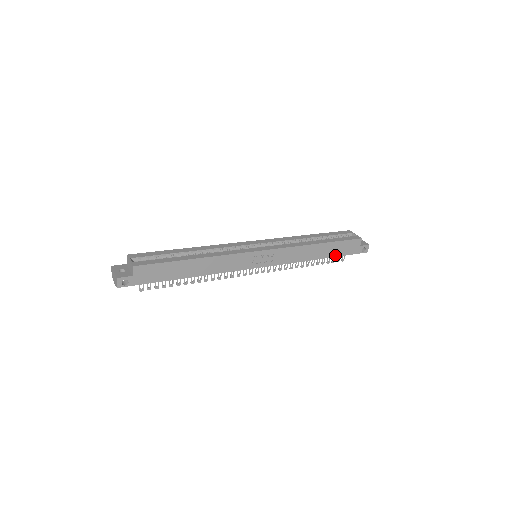
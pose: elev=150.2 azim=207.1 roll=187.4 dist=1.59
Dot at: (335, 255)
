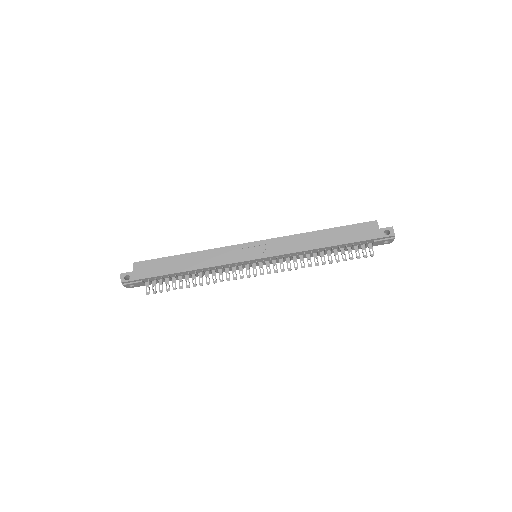
Dot at: (348, 242)
